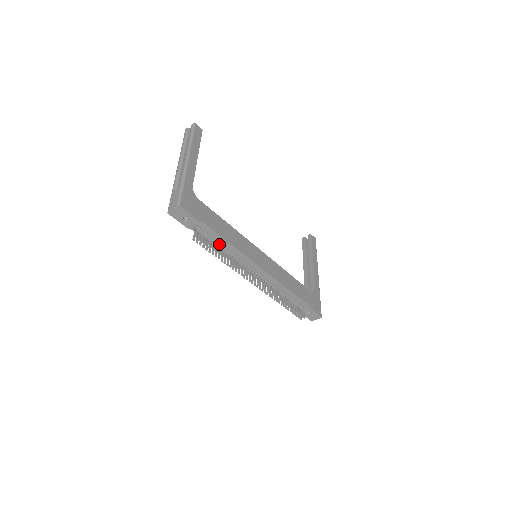
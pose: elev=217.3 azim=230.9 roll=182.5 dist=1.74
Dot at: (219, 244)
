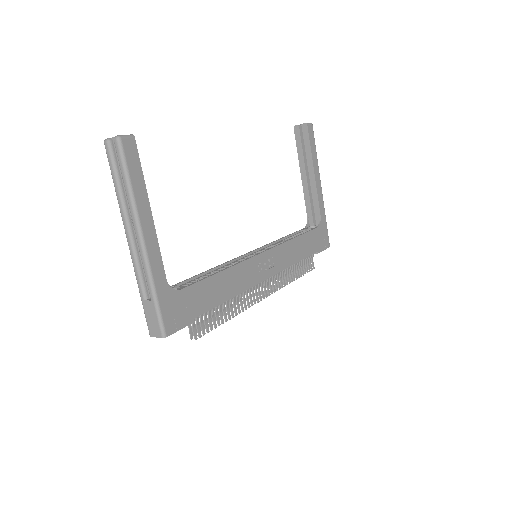
Dot at: (219, 308)
